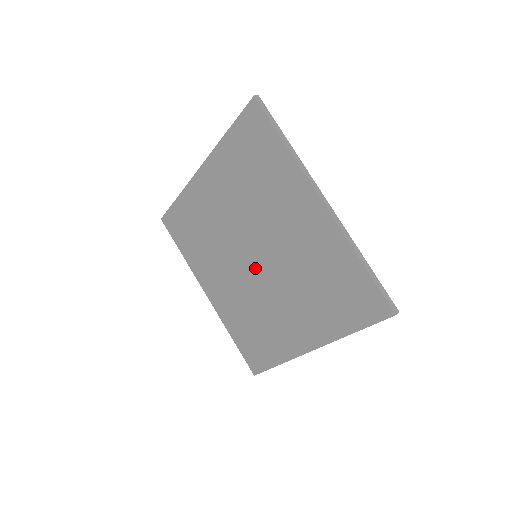
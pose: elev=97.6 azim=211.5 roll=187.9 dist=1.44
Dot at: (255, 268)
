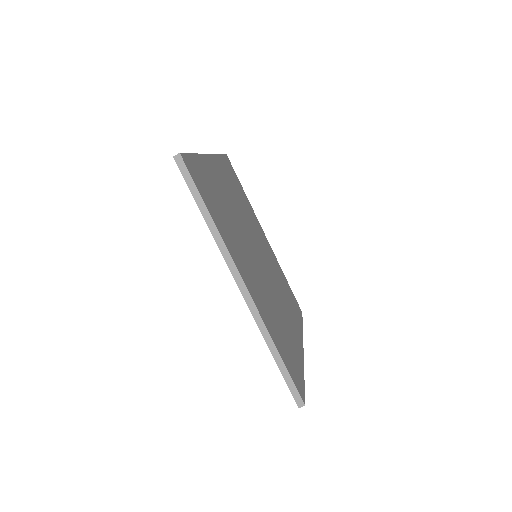
Dot at: occluded
